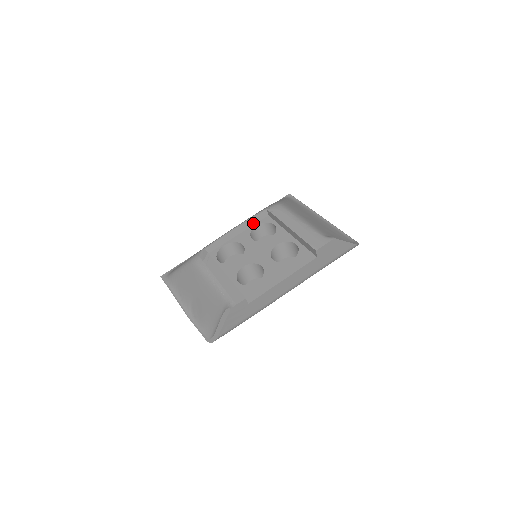
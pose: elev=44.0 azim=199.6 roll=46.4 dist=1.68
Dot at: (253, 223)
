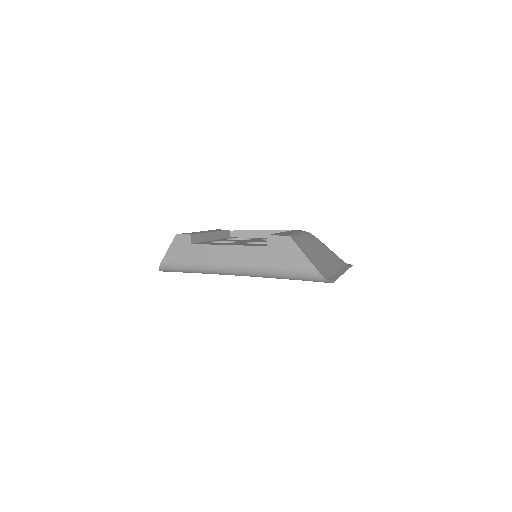
Dot at: occluded
